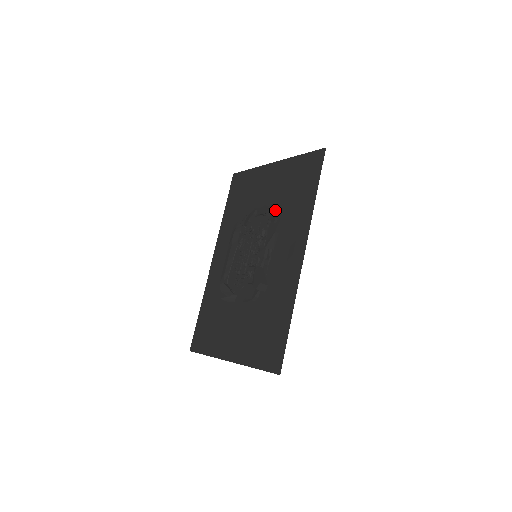
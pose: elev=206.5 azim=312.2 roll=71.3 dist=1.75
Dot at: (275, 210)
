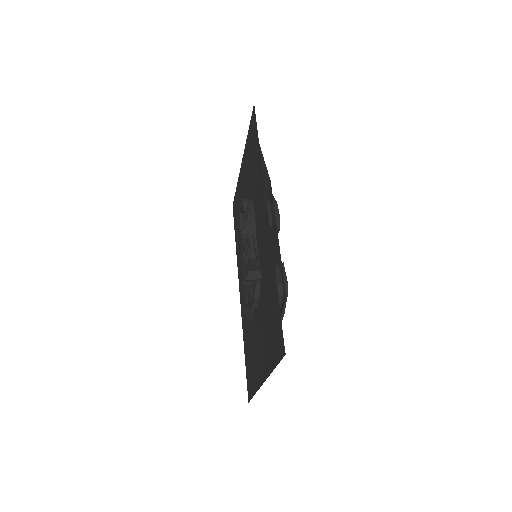
Dot at: (249, 198)
